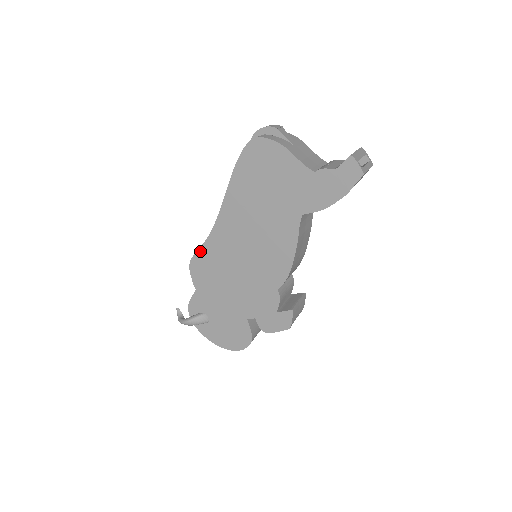
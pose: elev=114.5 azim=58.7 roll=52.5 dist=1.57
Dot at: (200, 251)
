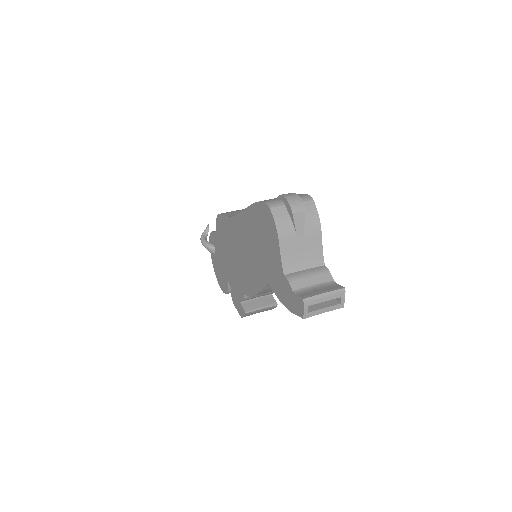
Dot at: (224, 217)
